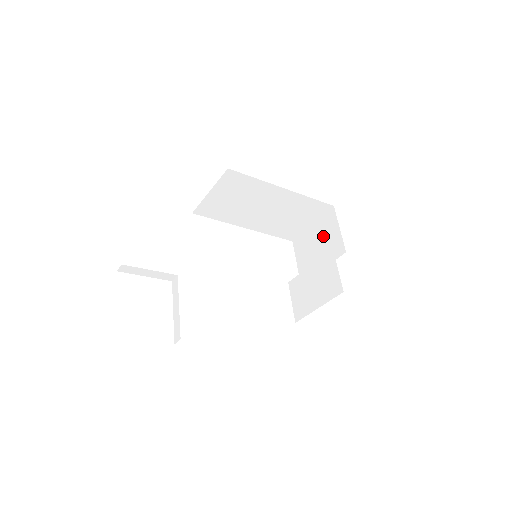
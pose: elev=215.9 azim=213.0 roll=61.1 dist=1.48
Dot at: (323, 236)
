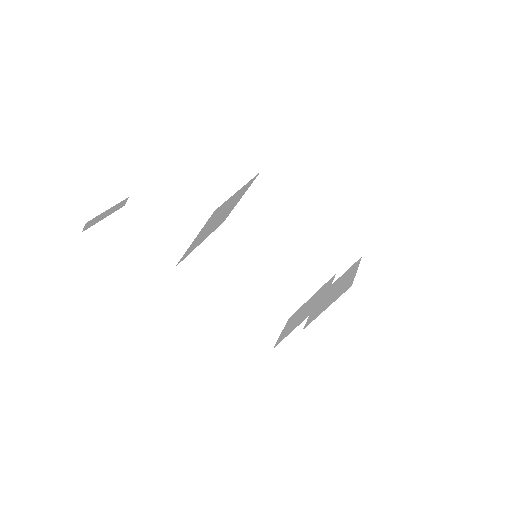
Dot at: (341, 282)
